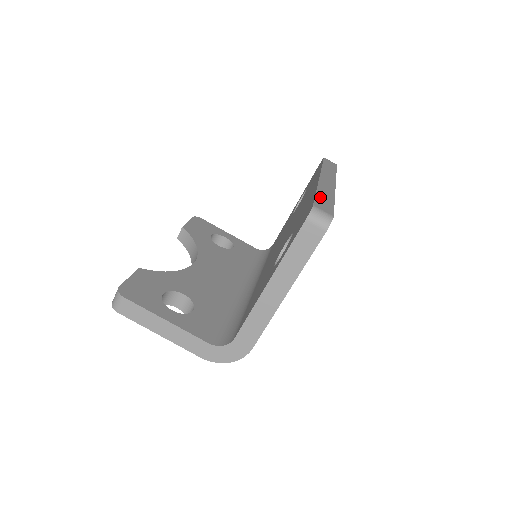
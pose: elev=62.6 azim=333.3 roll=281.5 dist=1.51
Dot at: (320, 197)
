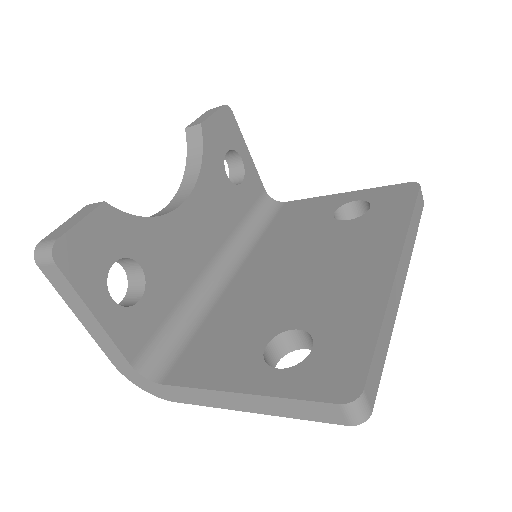
Dot at: (378, 349)
